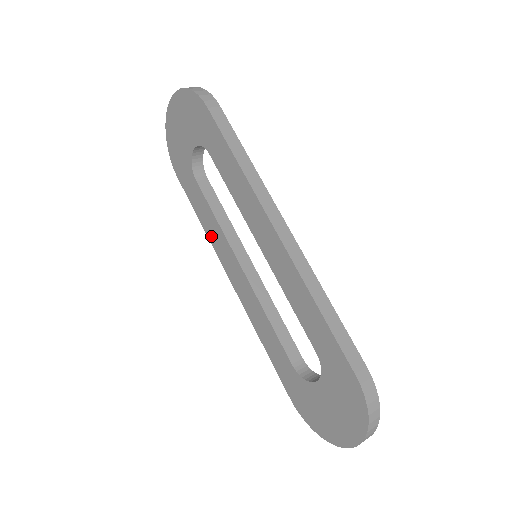
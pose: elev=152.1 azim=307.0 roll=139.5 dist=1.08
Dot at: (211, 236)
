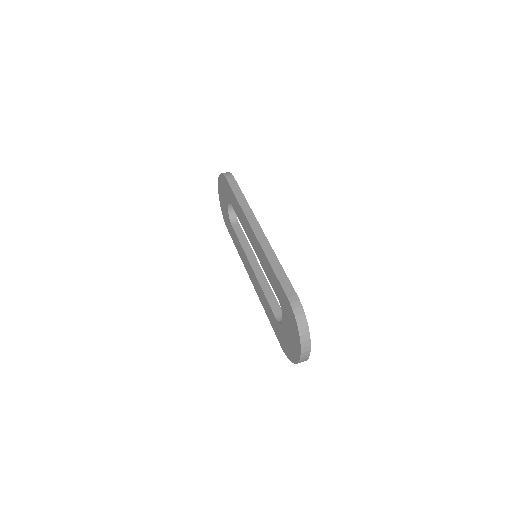
Dot at: (241, 256)
